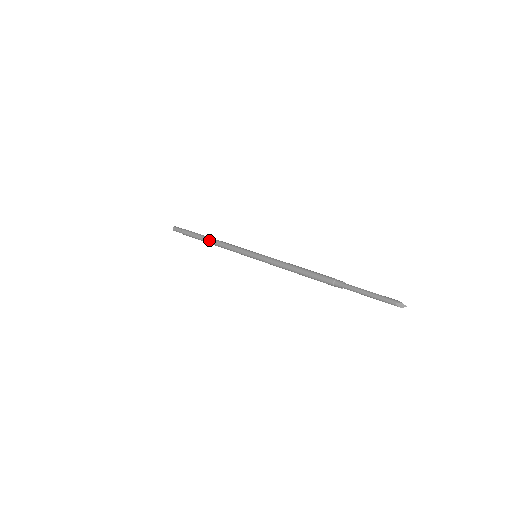
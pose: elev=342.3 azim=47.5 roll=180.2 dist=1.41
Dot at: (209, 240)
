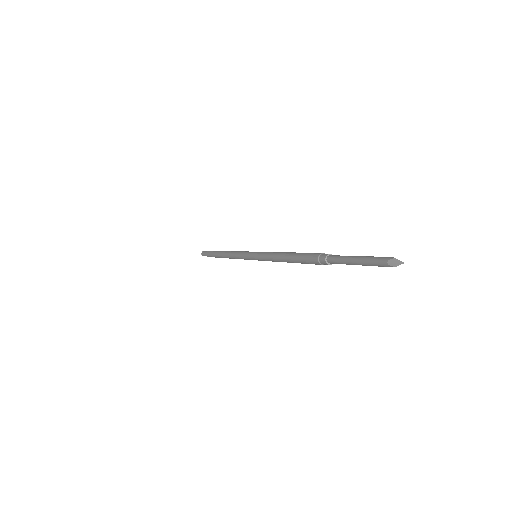
Dot at: (222, 254)
